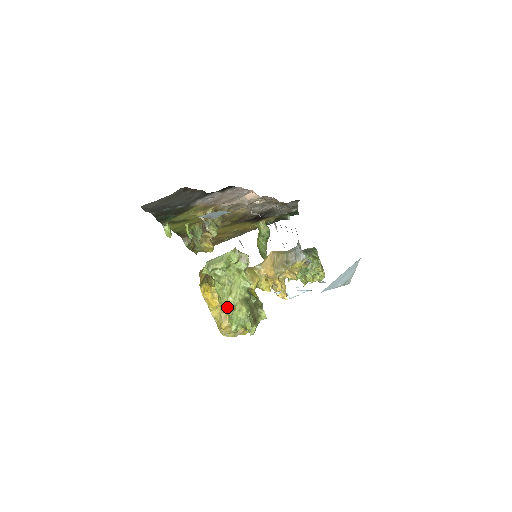
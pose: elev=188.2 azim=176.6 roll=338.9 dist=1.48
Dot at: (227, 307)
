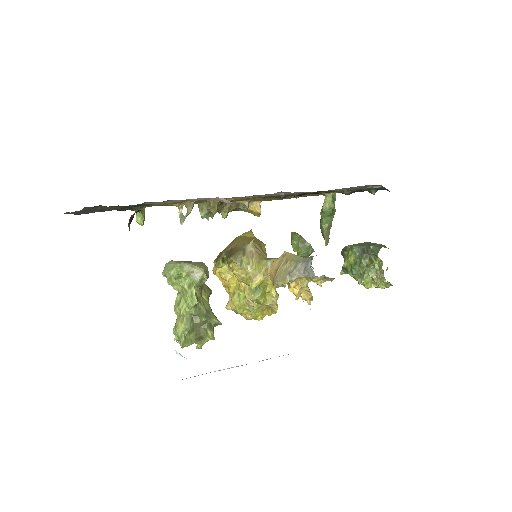
Dot at: (177, 315)
